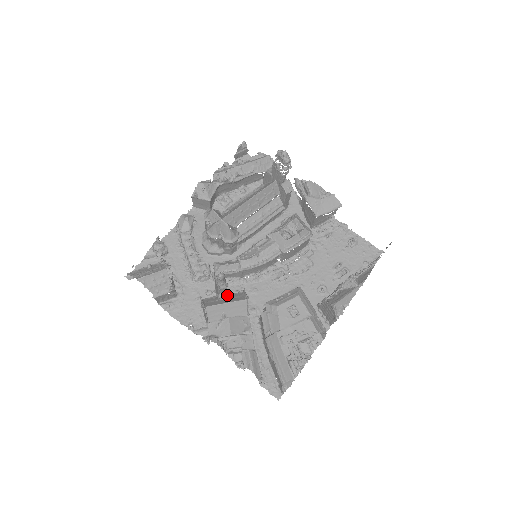
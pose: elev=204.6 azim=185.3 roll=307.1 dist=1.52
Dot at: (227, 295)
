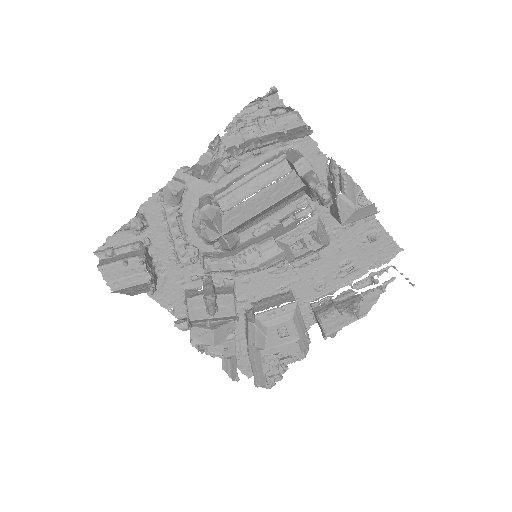
Dot at: occluded
